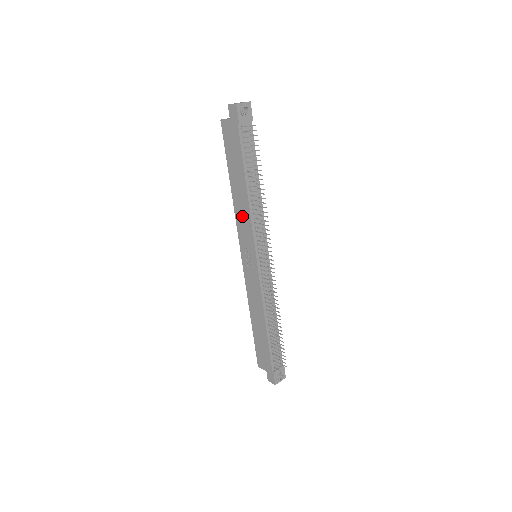
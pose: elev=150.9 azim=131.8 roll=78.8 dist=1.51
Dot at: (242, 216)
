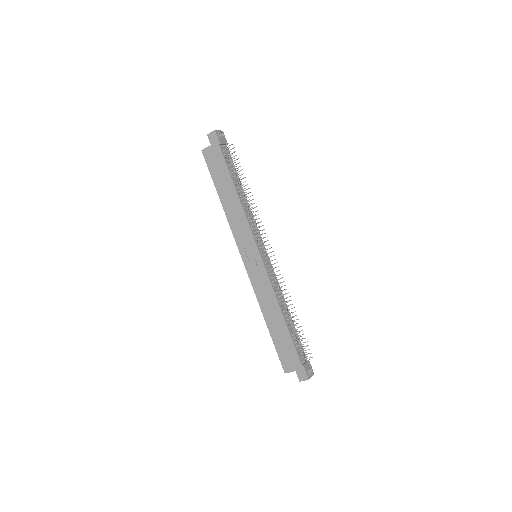
Dot at: (237, 221)
